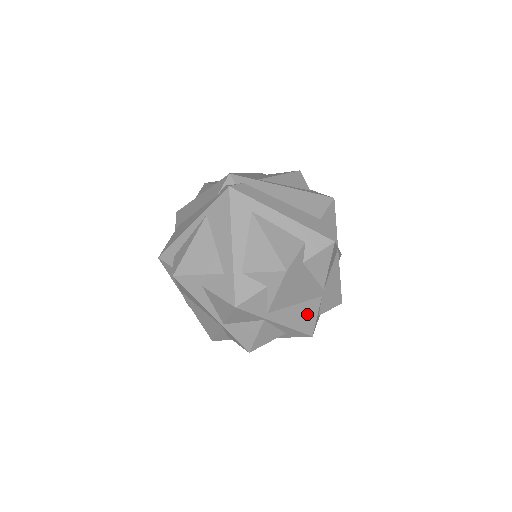
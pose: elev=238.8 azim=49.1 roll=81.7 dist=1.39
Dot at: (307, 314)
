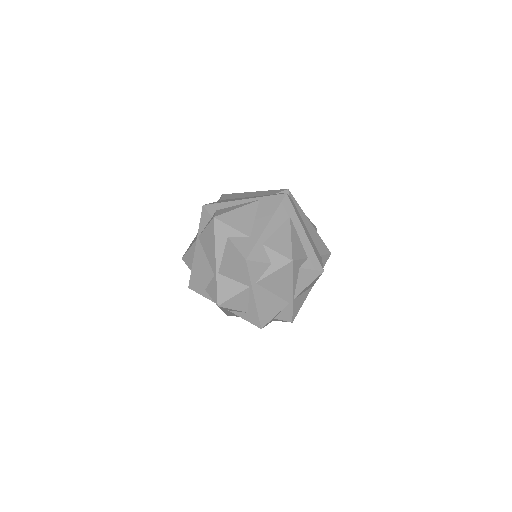
Dot at: (272, 308)
